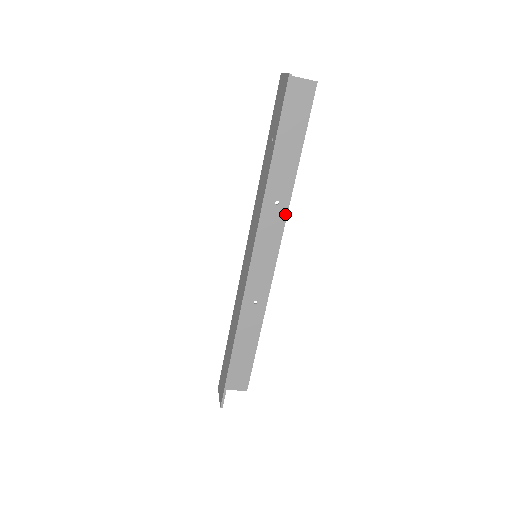
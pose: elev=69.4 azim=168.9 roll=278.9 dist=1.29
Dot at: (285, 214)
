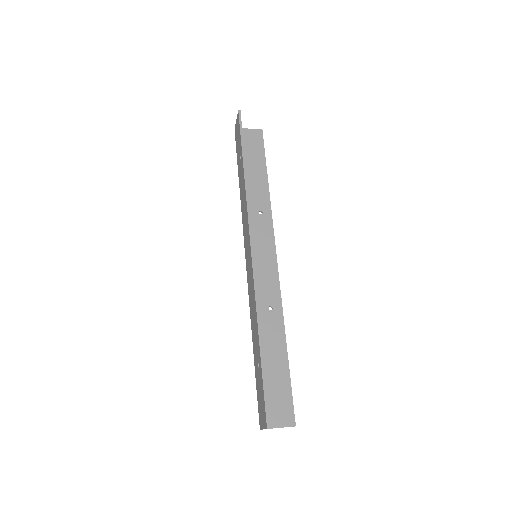
Dot at: (271, 221)
